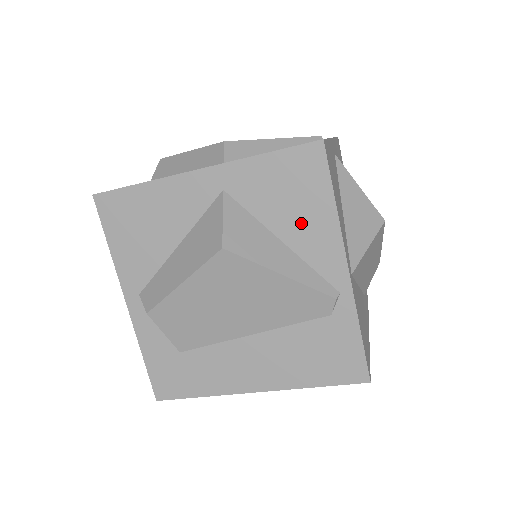
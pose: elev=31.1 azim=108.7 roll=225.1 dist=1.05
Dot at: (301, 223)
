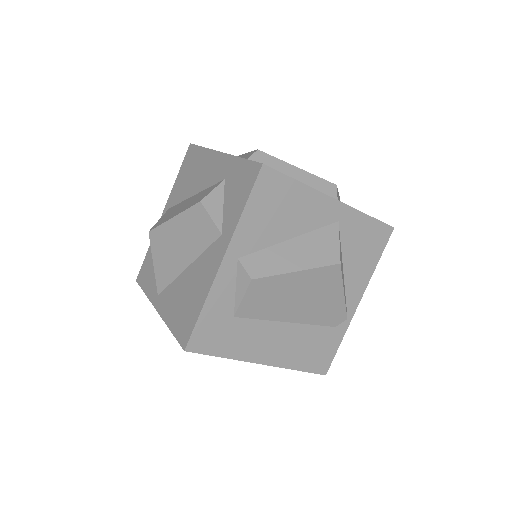
Dot at: (358, 266)
